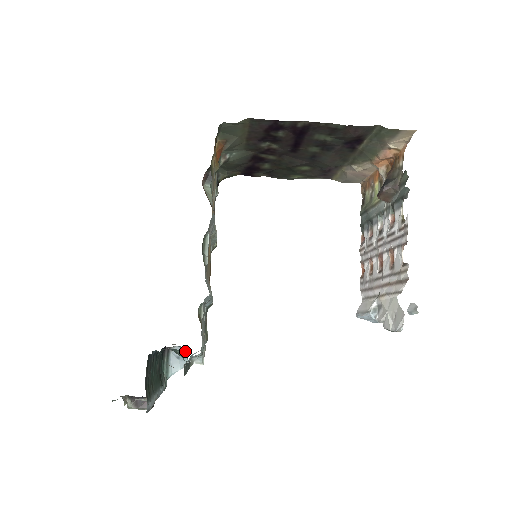
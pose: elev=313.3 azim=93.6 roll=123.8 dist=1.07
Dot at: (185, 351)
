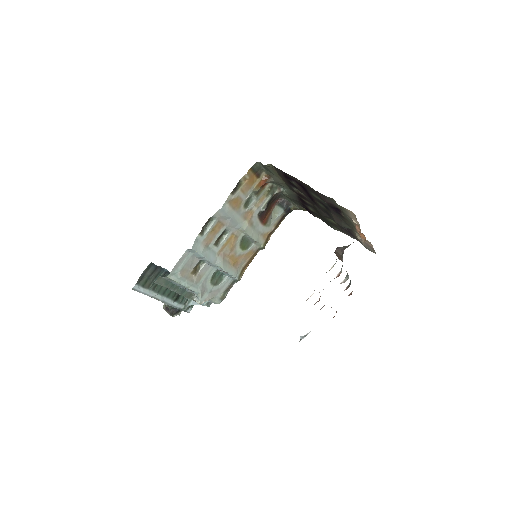
Dot at: occluded
